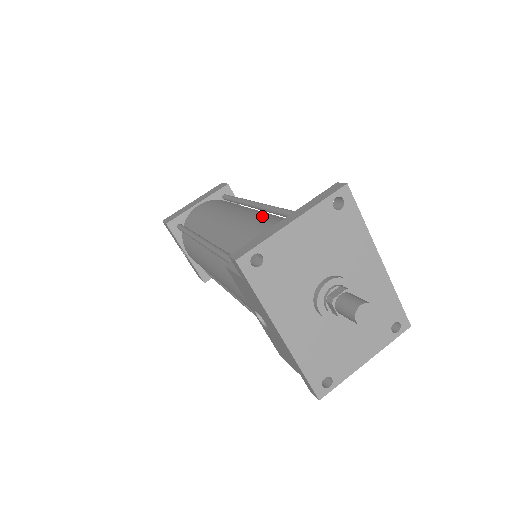
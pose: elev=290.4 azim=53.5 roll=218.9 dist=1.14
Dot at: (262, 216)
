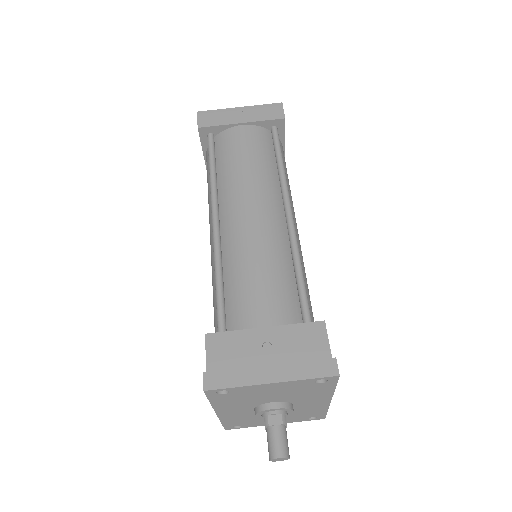
Dot at: (276, 257)
